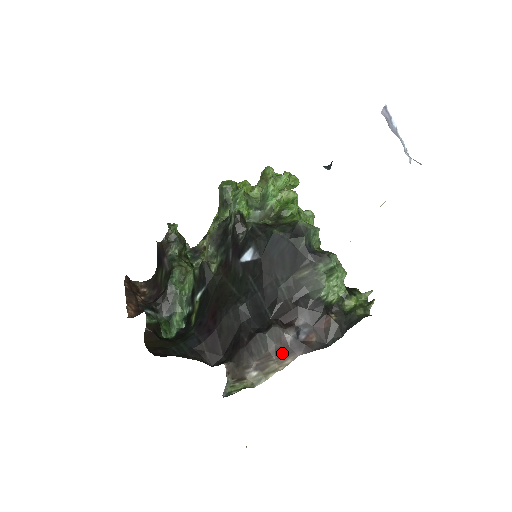
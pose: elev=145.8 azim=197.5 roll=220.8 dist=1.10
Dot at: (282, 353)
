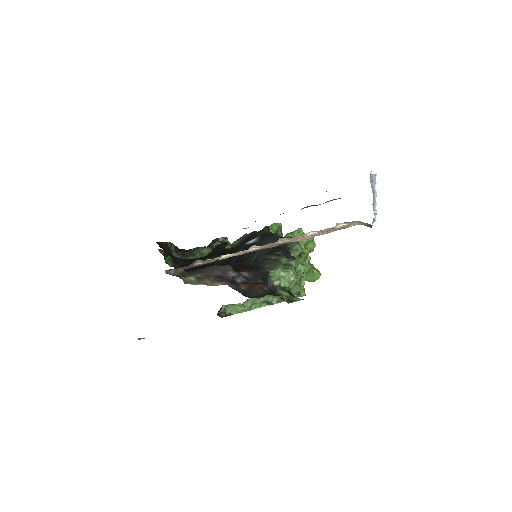
Dot at: (219, 279)
